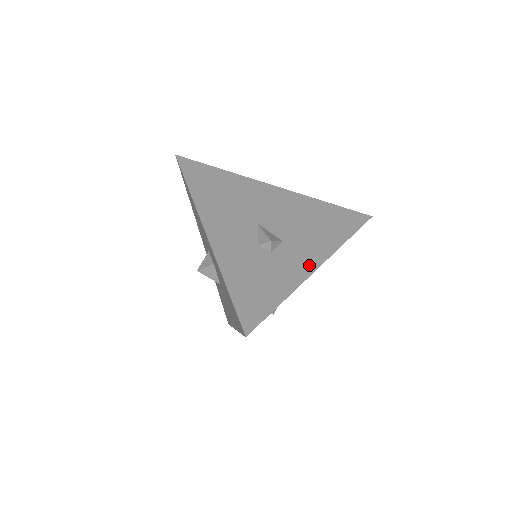
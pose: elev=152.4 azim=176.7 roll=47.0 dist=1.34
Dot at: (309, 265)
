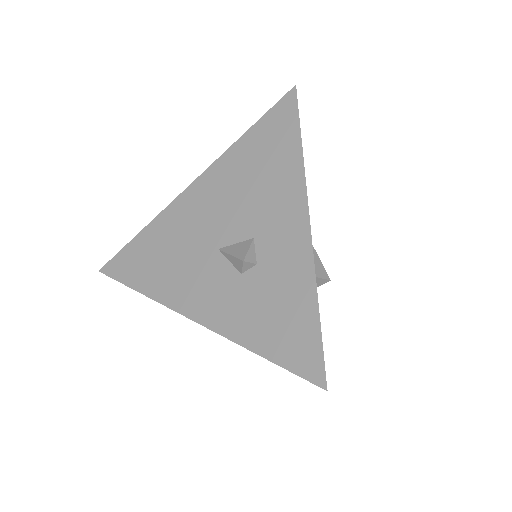
Dot at: (299, 232)
